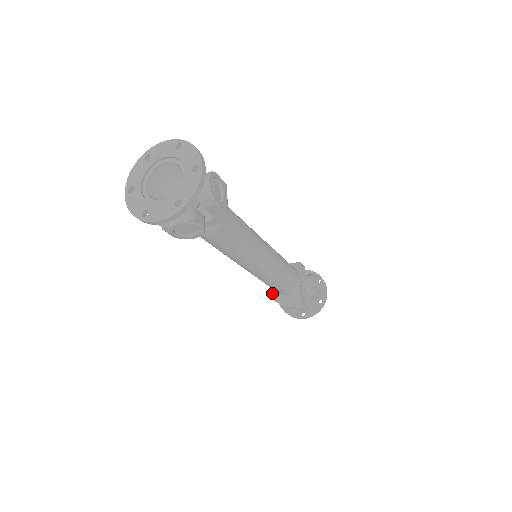
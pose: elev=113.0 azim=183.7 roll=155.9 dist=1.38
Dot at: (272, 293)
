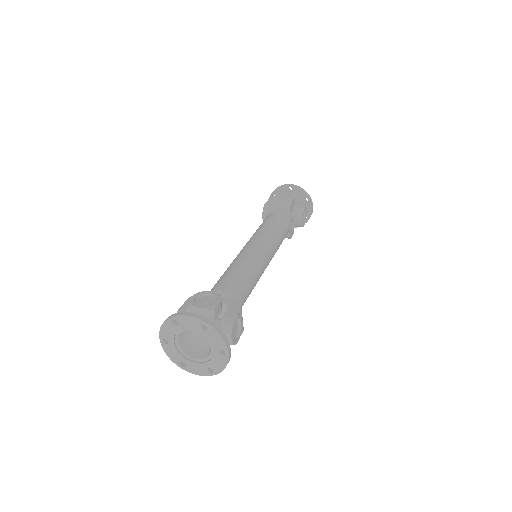
Dot at: occluded
